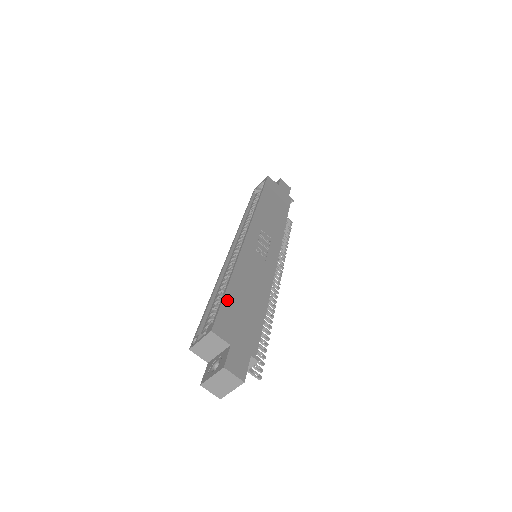
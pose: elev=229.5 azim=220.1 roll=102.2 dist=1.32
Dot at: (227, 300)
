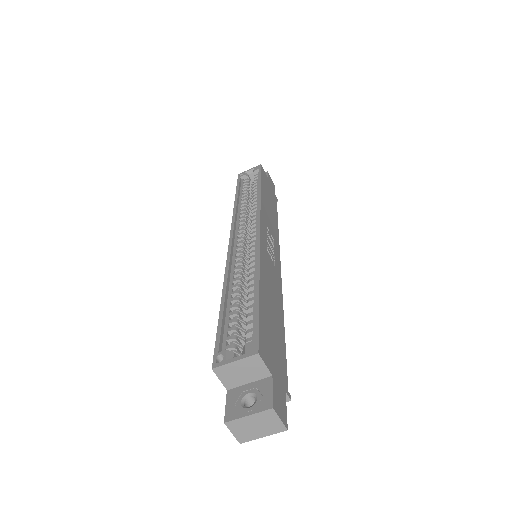
Dot at: (262, 311)
